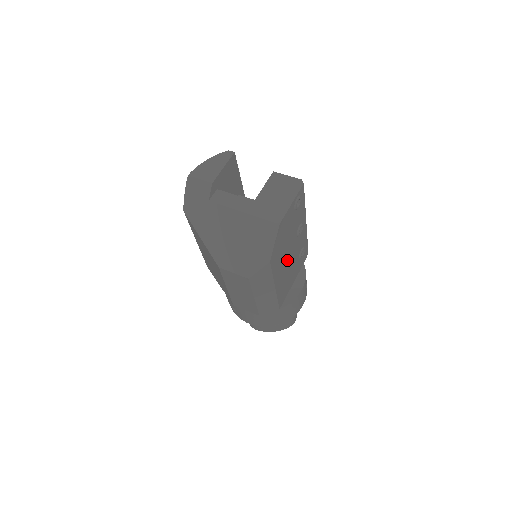
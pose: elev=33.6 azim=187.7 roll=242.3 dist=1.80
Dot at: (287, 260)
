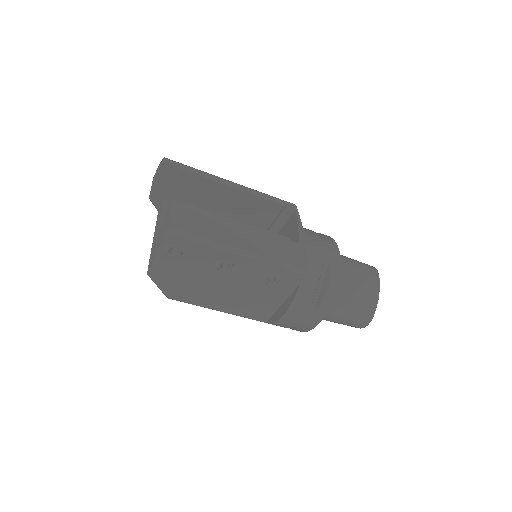
Dot at: (224, 290)
